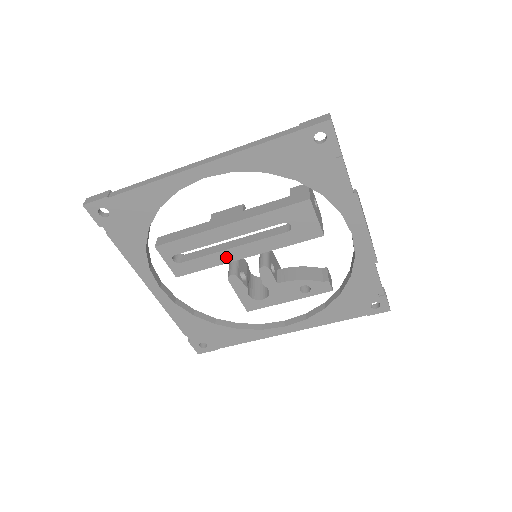
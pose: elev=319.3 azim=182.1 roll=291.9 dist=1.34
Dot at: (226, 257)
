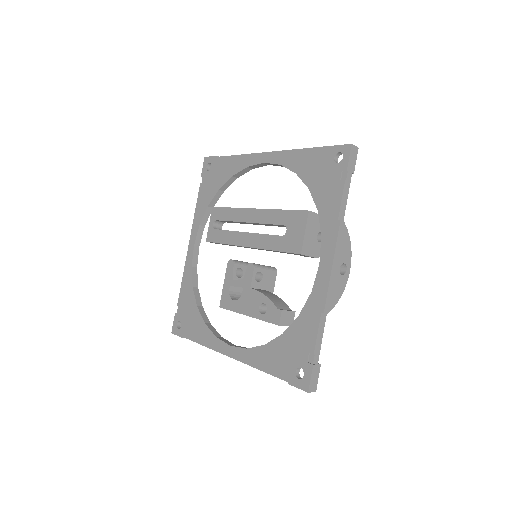
Dot at: (238, 239)
